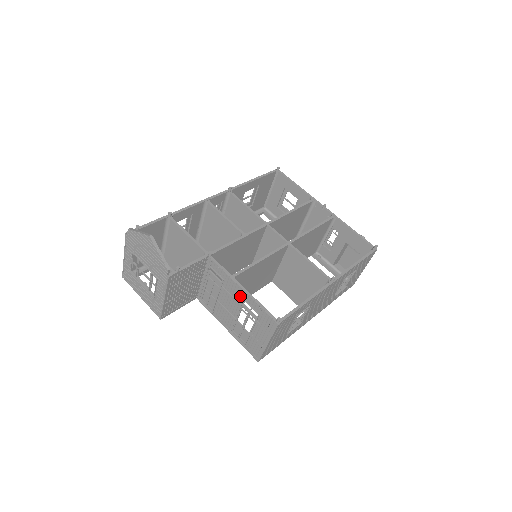
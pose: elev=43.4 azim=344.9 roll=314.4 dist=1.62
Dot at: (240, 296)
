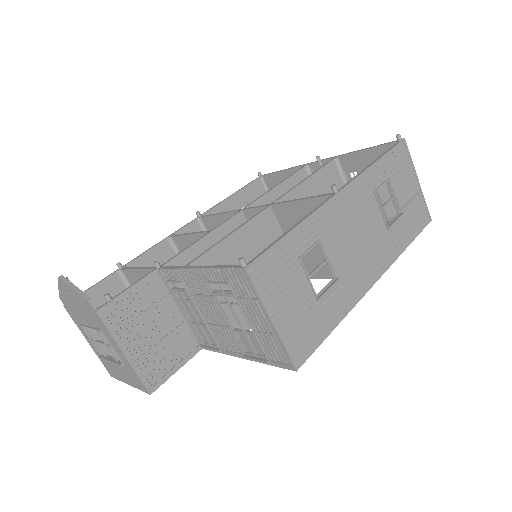
Dot at: (203, 283)
